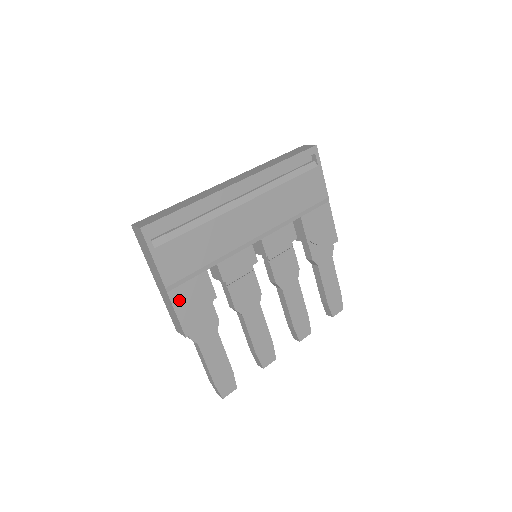
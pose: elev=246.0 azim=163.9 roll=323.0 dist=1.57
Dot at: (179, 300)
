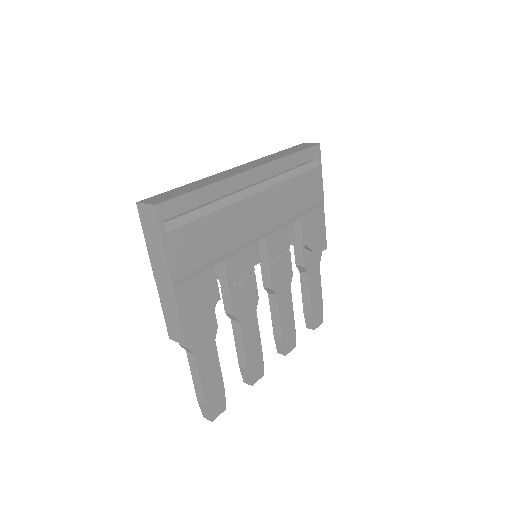
Dot at: (184, 299)
